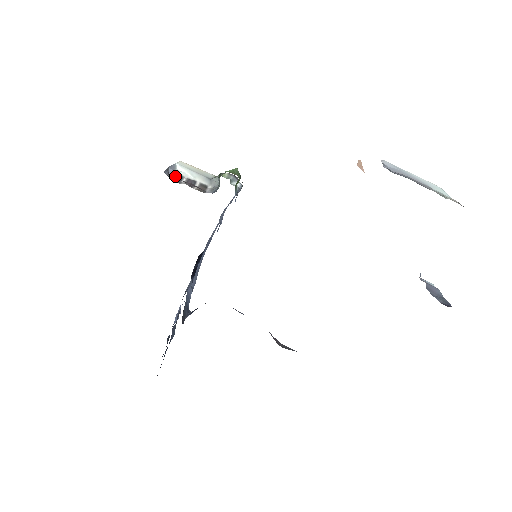
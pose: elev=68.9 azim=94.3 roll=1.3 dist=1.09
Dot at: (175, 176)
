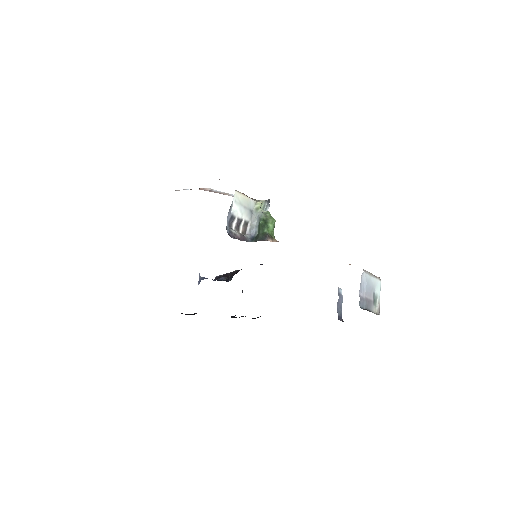
Dot at: (230, 219)
